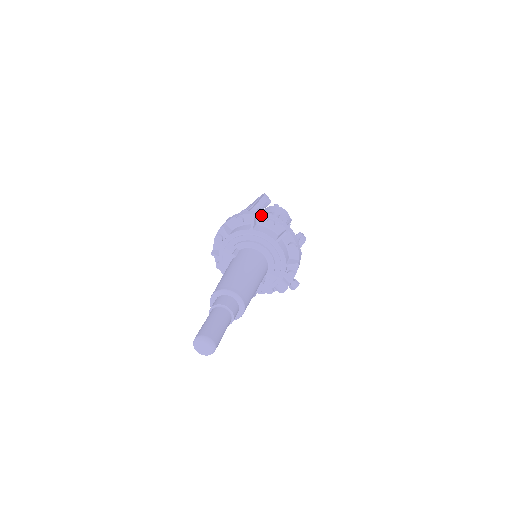
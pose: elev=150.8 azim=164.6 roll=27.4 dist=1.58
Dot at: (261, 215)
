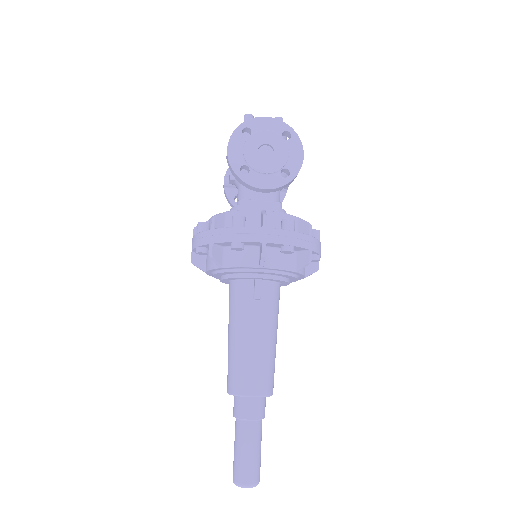
Dot at: (315, 252)
